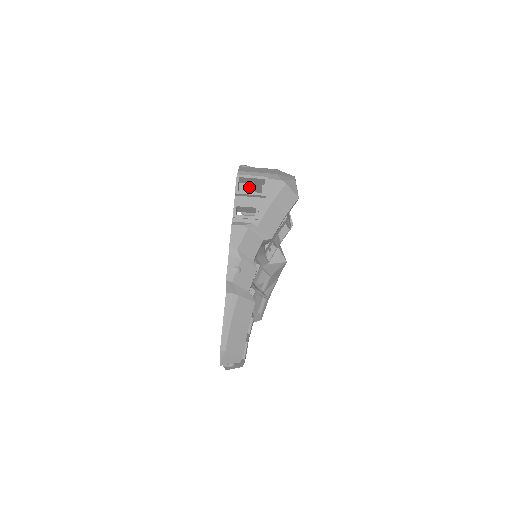
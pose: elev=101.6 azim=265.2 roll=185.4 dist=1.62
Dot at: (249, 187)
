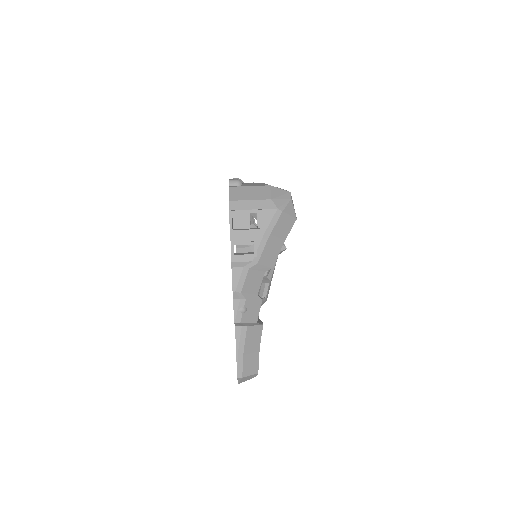
Dot at: (243, 217)
